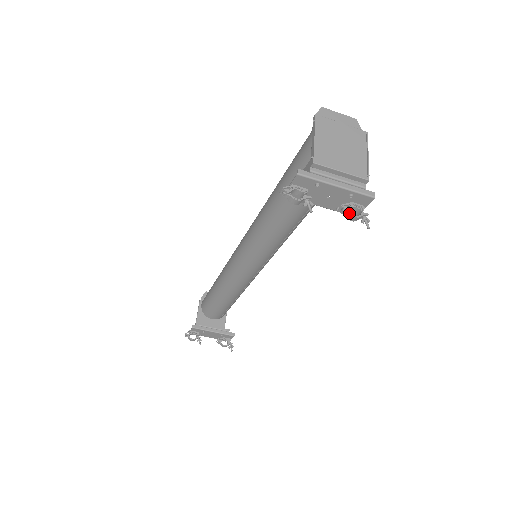
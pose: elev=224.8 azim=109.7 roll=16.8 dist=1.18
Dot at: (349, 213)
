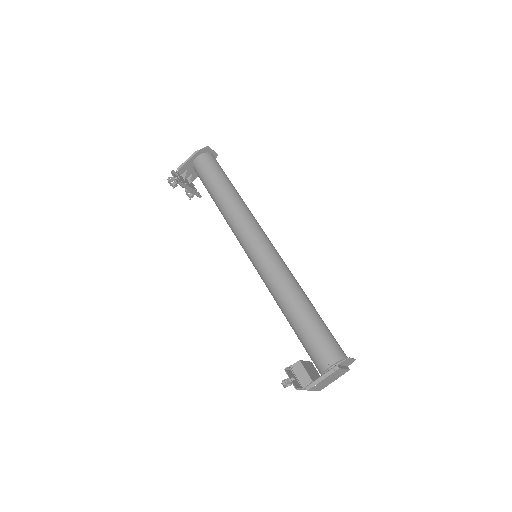
Dot at: occluded
